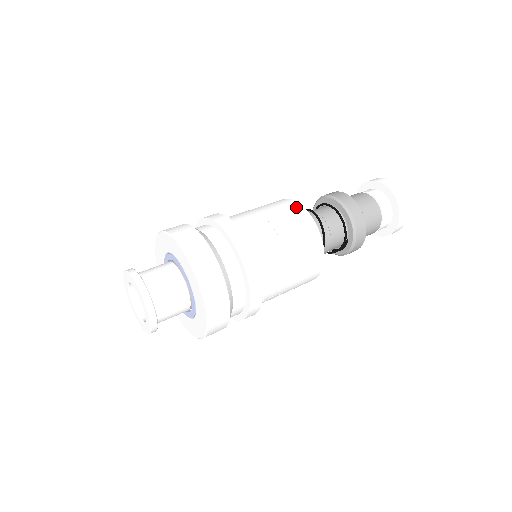
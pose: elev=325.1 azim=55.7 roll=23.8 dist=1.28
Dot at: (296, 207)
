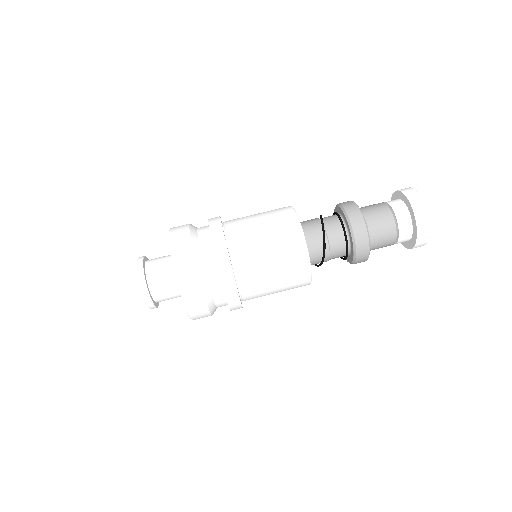
Dot at: (302, 261)
